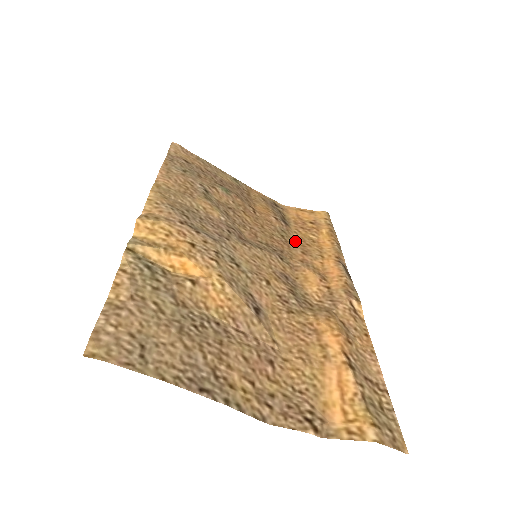
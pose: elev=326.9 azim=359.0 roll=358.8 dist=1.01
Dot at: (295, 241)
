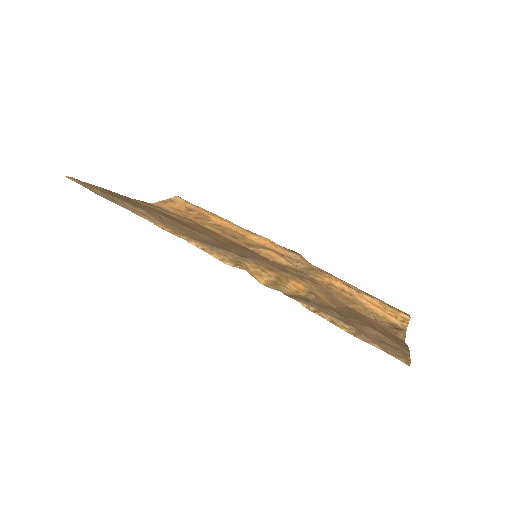
Dot at: (217, 232)
